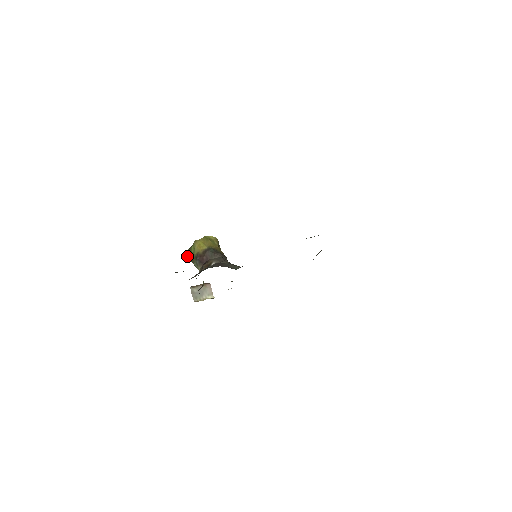
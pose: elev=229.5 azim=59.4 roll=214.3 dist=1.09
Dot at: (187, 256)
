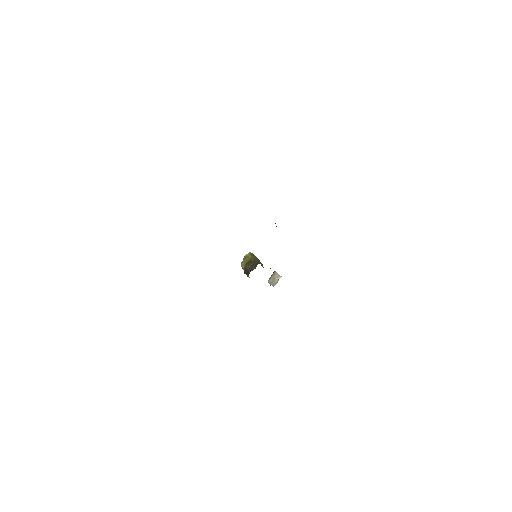
Dot at: occluded
